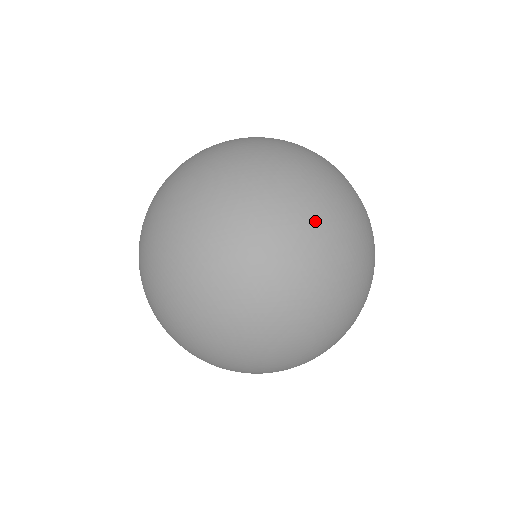
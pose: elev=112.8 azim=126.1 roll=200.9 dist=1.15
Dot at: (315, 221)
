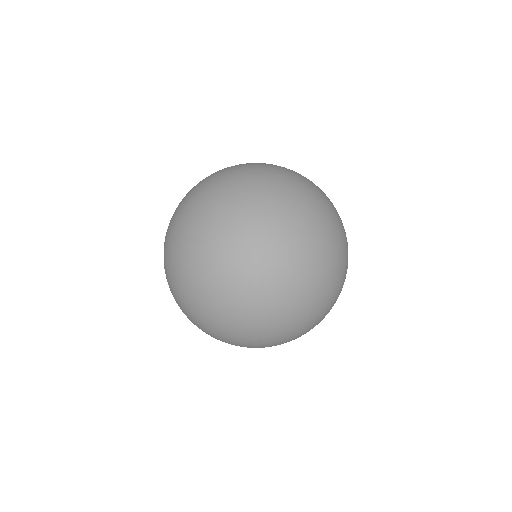
Dot at: (209, 178)
